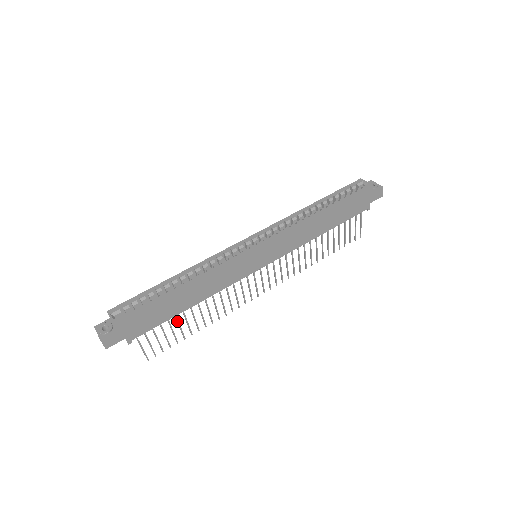
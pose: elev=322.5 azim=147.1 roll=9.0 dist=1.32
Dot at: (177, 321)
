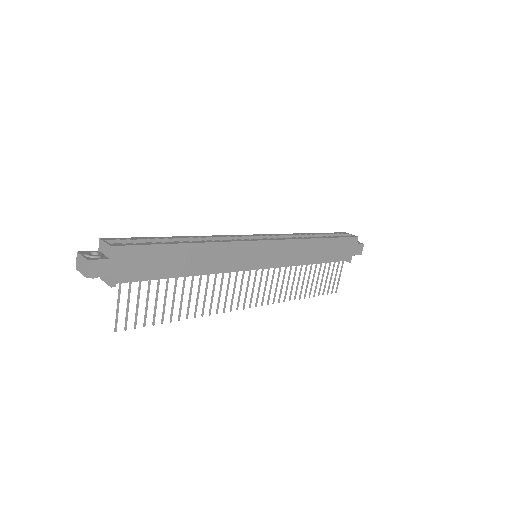
Dot at: (166, 290)
